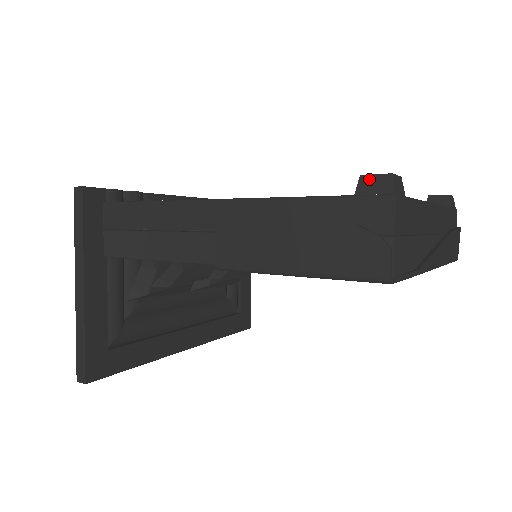
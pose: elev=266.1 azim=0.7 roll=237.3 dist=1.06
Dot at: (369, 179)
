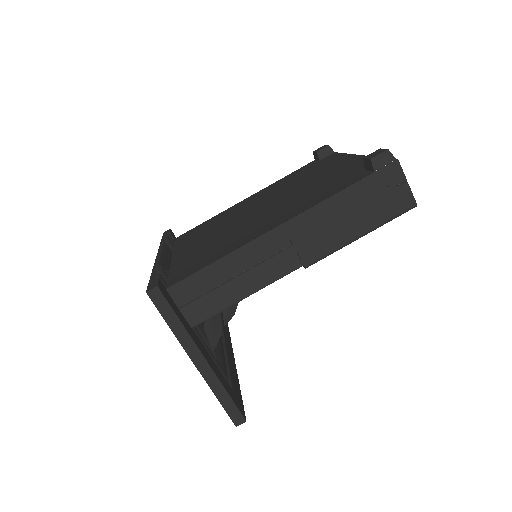
Dot at: (377, 159)
